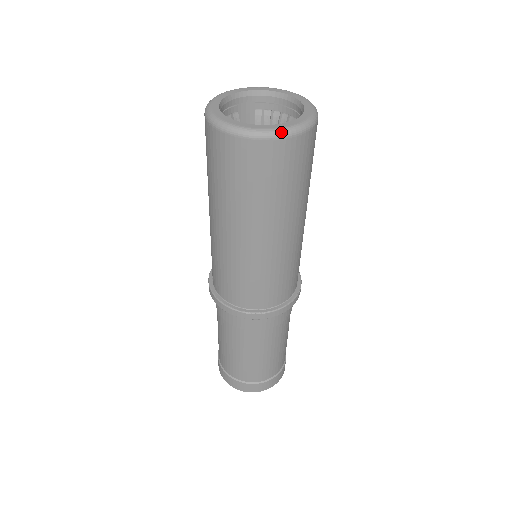
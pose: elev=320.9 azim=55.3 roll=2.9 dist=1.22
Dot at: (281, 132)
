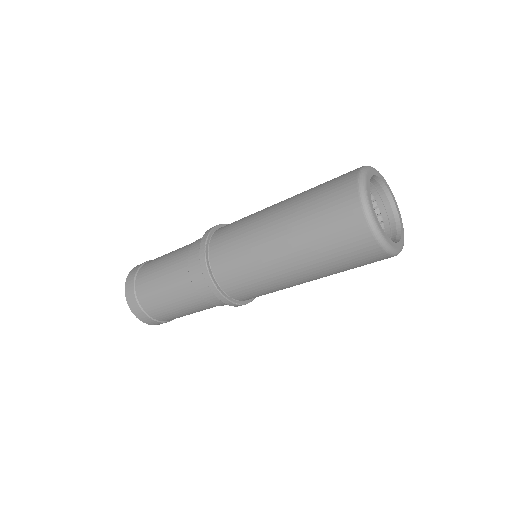
Dot at: (399, 252)
